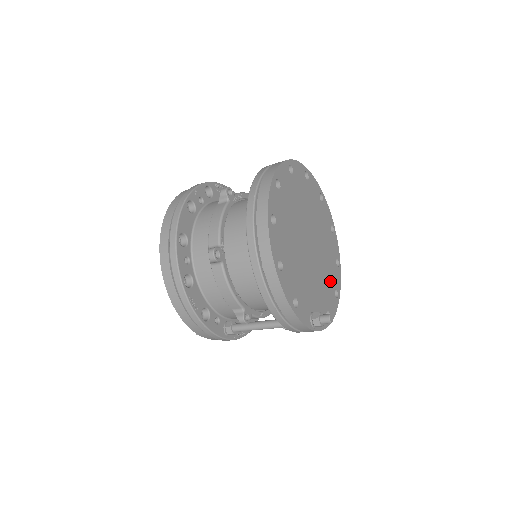
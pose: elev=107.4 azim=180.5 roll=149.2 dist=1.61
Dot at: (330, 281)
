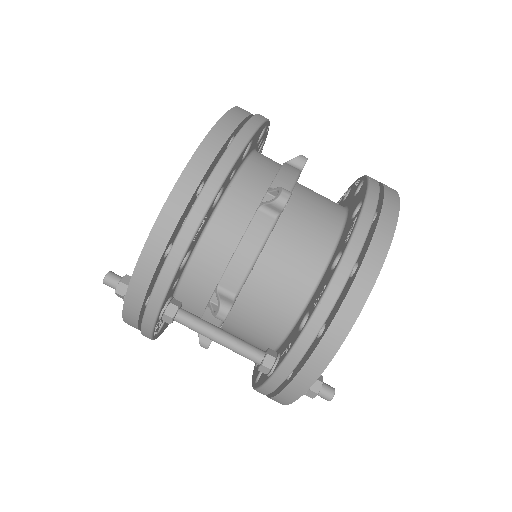
Dot at: occluded
